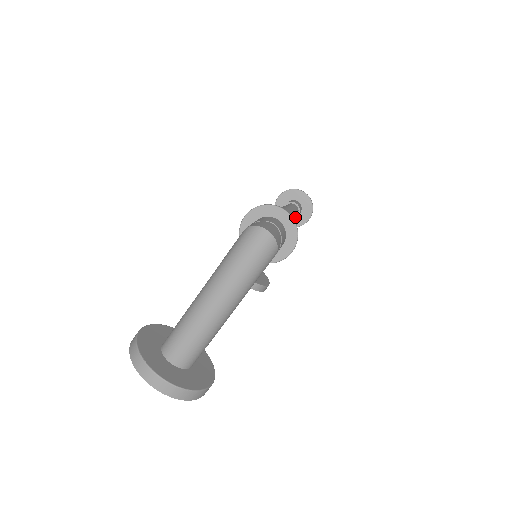
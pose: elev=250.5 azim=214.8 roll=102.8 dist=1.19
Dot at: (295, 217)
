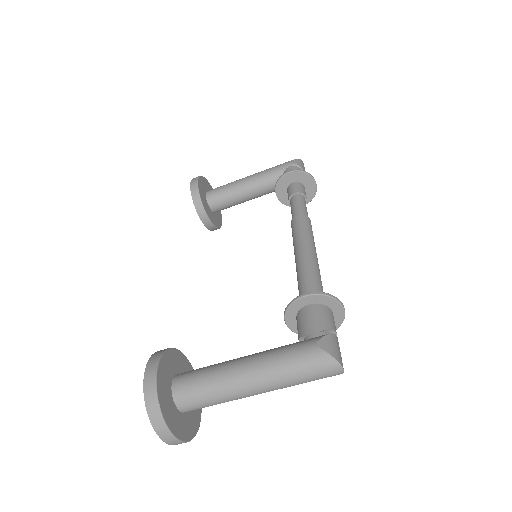
Dot at: occluded
